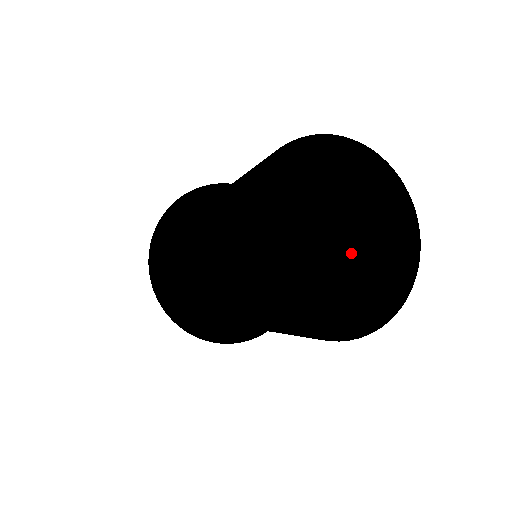
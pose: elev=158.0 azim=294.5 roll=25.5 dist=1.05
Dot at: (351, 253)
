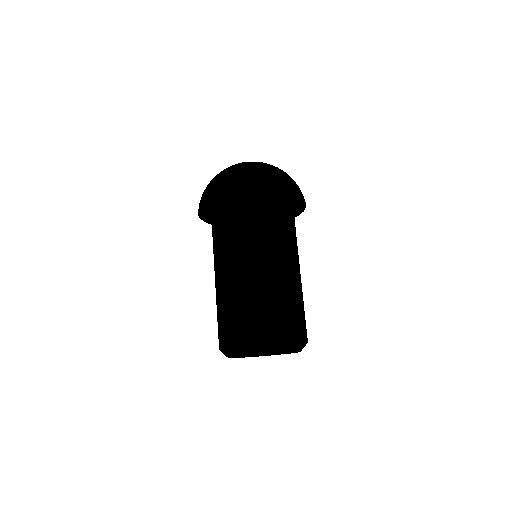
Dot at: occluded
